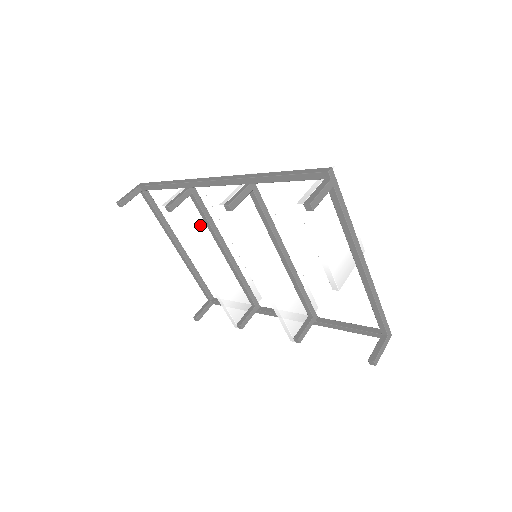
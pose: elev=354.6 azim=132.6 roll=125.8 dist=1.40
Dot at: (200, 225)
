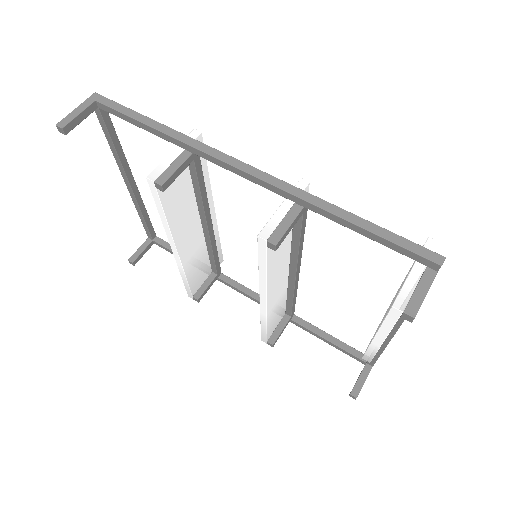
Dot at: (188, 196)
